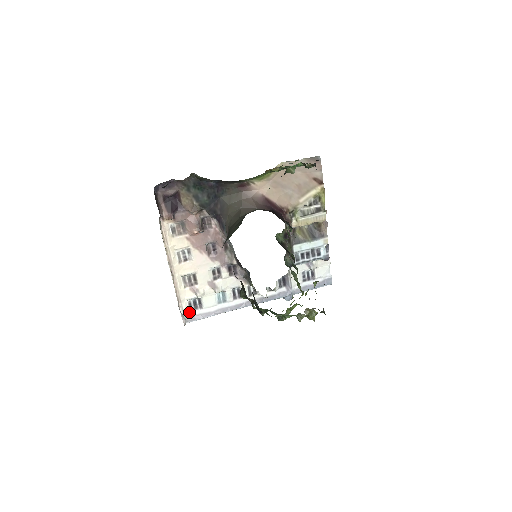
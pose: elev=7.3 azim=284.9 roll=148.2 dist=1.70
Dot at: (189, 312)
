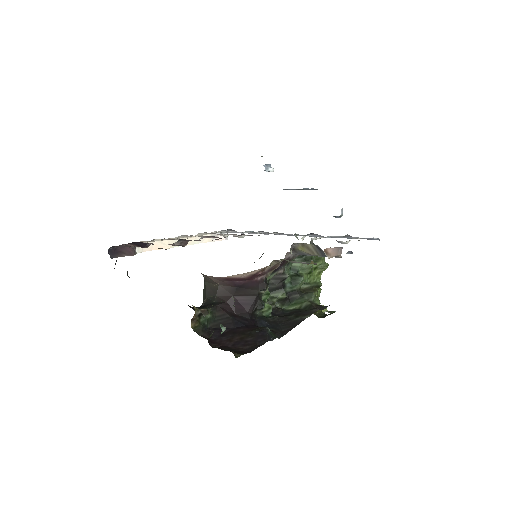
Dot at: occluded
